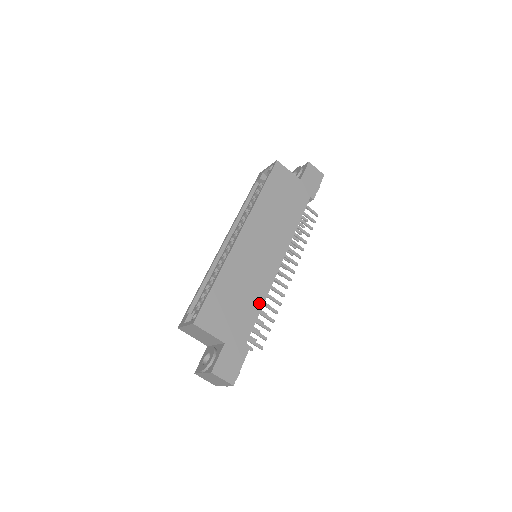
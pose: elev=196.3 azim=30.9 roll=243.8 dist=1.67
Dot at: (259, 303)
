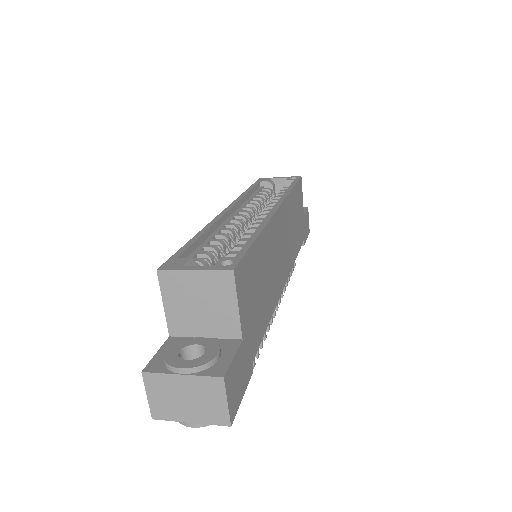
Dot at: (269, 314)
